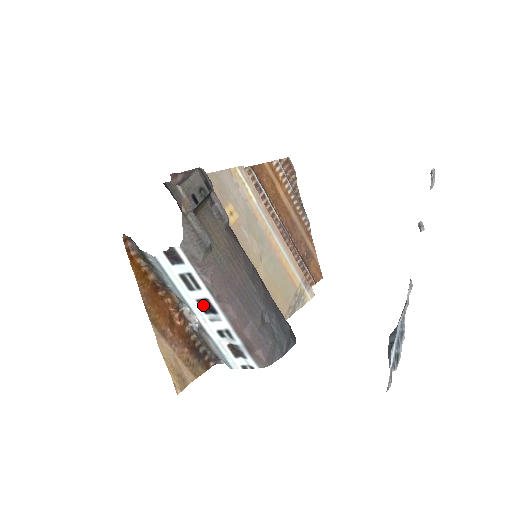
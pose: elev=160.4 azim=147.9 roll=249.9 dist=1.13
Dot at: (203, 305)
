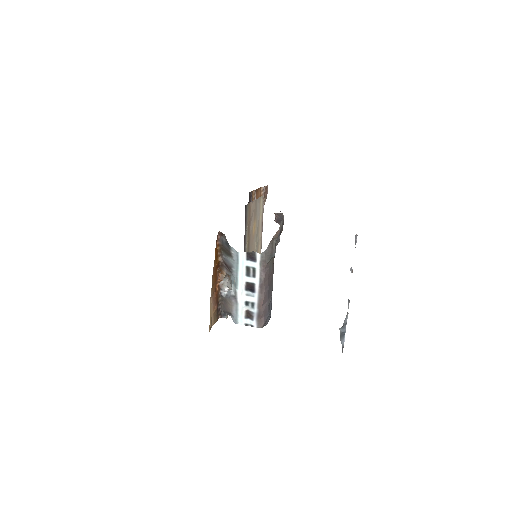
Dot at: (248, 286)
